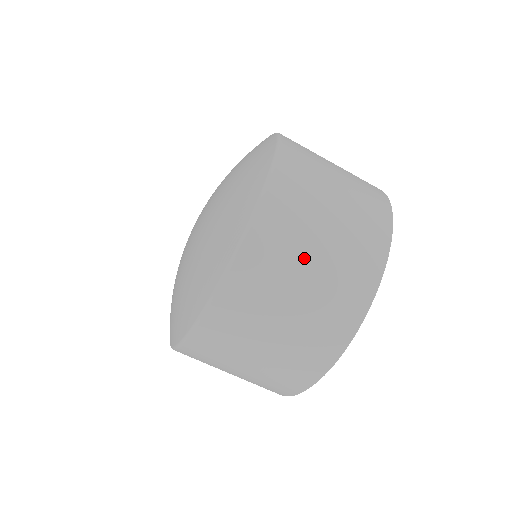
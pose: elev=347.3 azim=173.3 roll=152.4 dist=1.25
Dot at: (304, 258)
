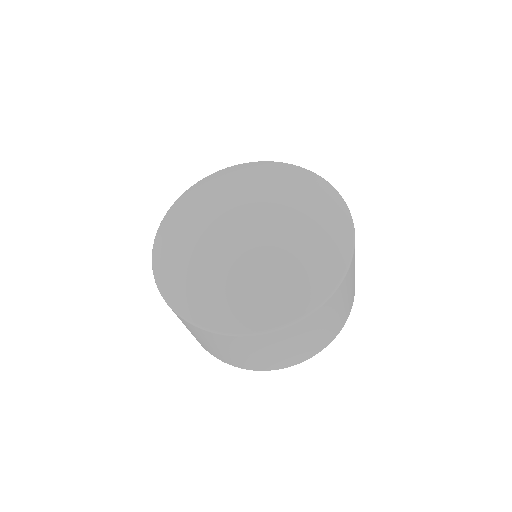
Dot at: (353, 278)
